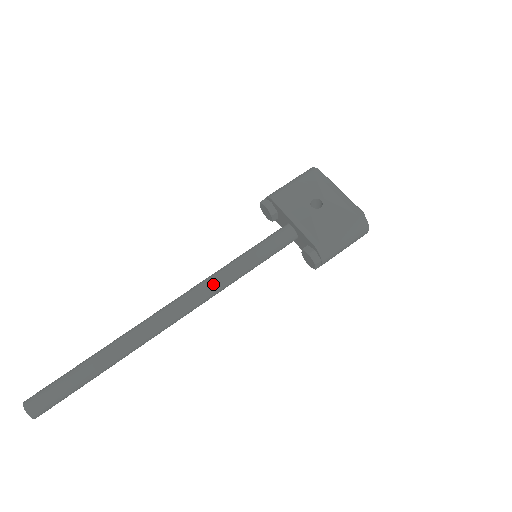
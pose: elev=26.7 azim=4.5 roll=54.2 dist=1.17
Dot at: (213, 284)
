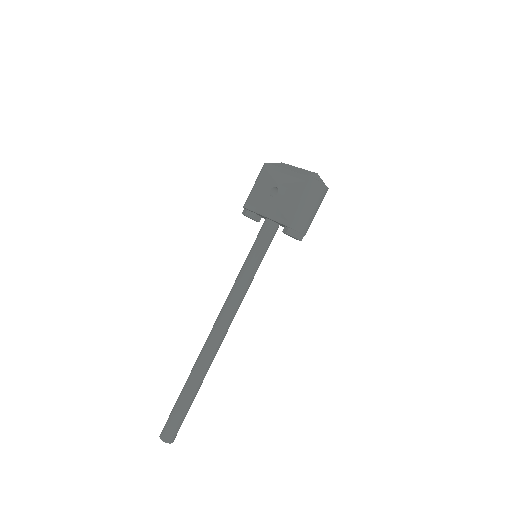
Dot at: (234, 294)
